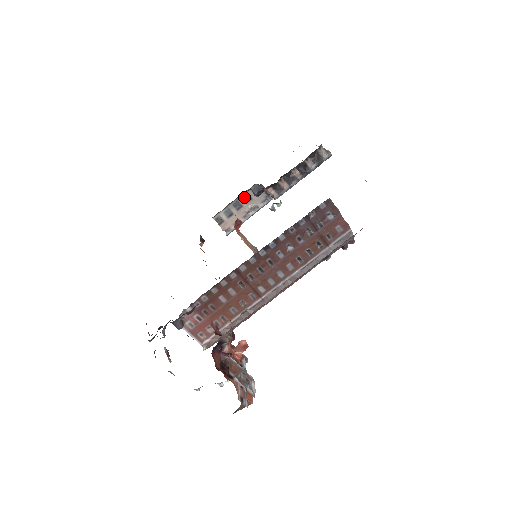
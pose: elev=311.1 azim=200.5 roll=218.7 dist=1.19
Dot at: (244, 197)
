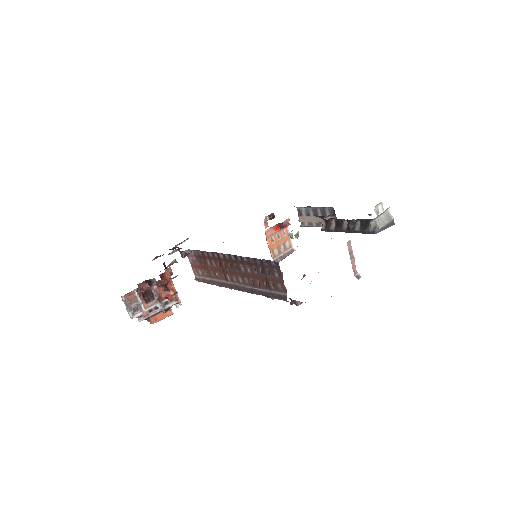
Dot at: (322, 210)
